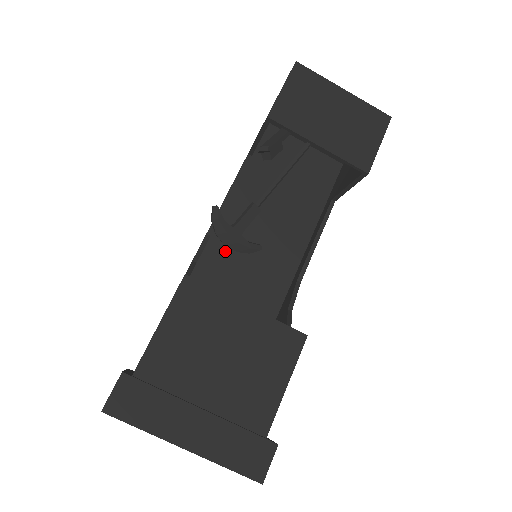
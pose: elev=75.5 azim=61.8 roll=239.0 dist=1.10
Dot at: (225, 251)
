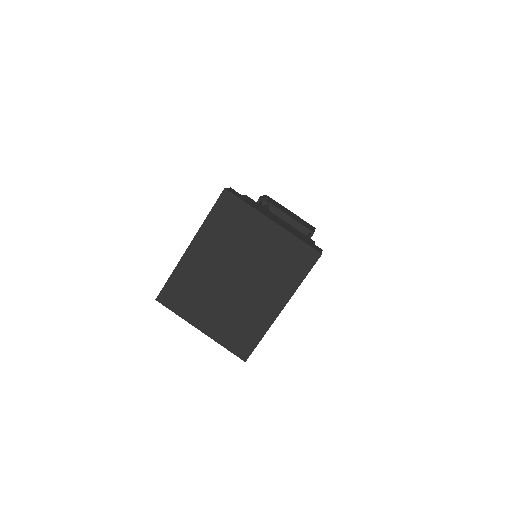
Dot at: occluded
